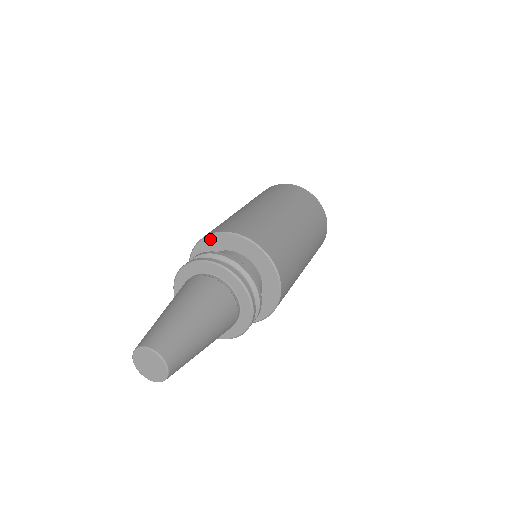
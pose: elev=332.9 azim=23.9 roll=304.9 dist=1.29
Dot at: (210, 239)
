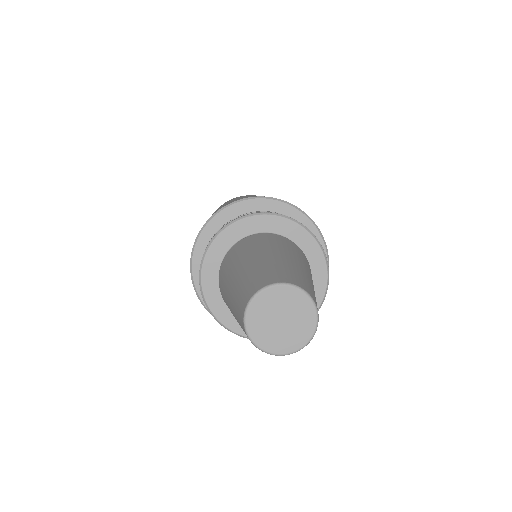
Dot at: (198, 250)
